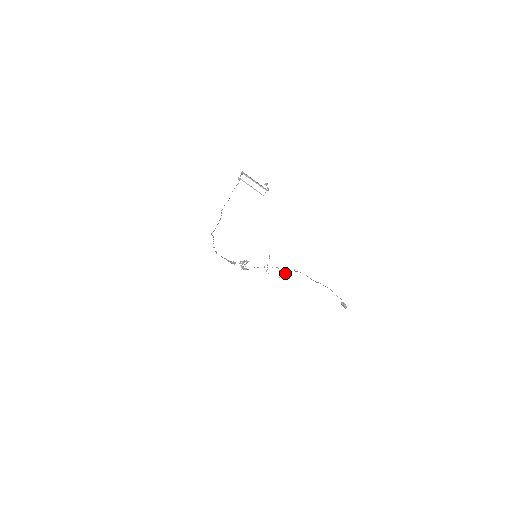
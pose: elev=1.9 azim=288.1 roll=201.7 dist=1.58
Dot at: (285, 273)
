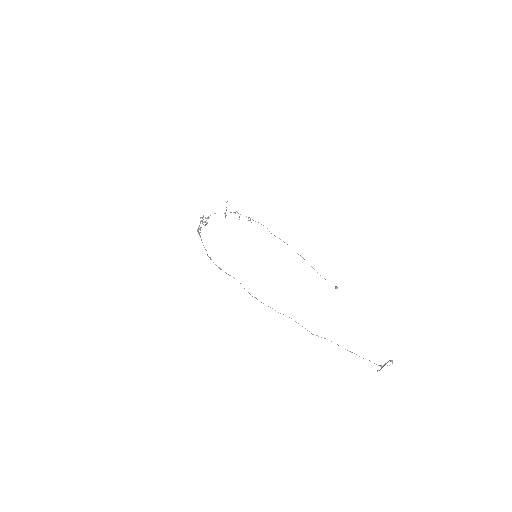
Dot at: occluded
